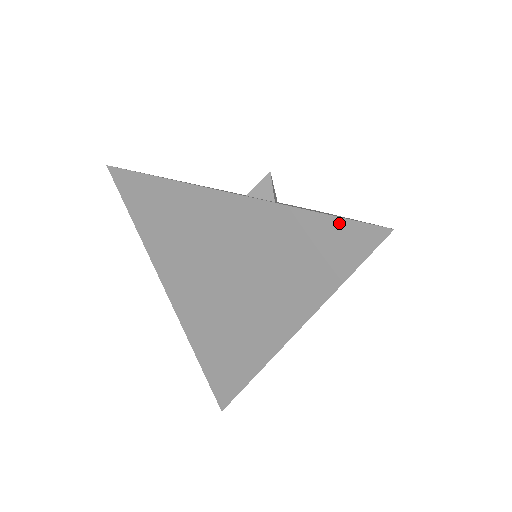
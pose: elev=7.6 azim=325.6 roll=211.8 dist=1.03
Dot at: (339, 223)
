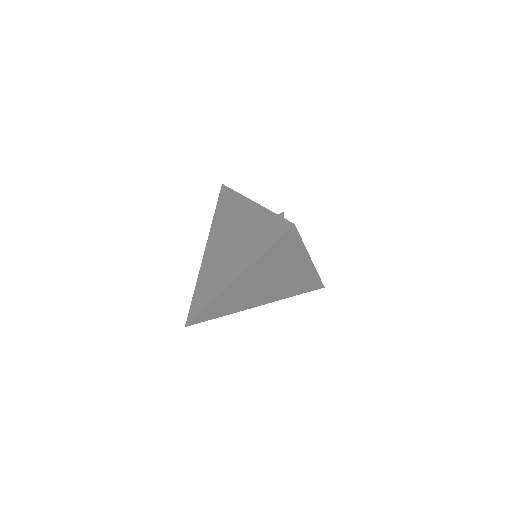
Dot at: (279, 219)
